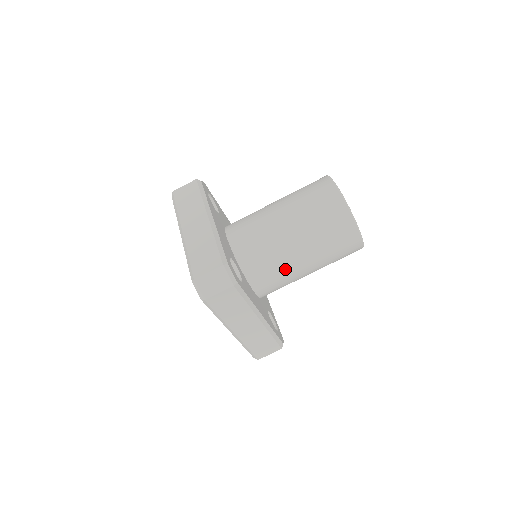
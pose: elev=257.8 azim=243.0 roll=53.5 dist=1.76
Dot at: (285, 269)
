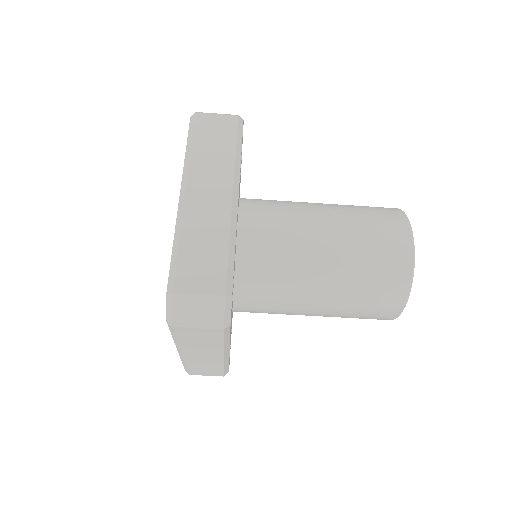
Dot at: (288, 305)
